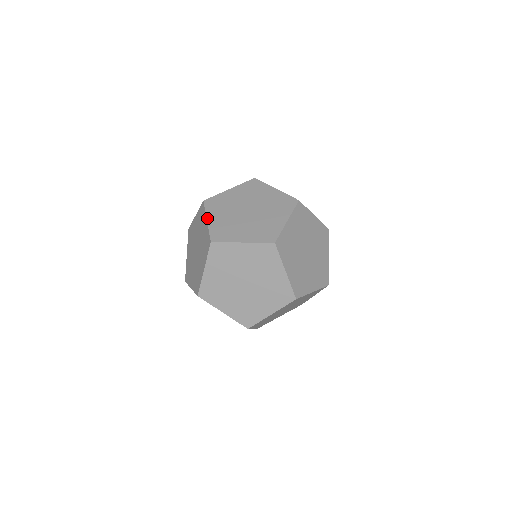
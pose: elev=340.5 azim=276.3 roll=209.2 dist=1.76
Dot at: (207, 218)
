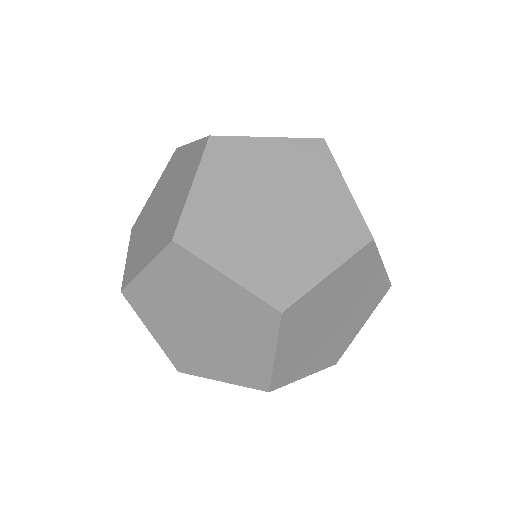
Dot at: (222, 272)
